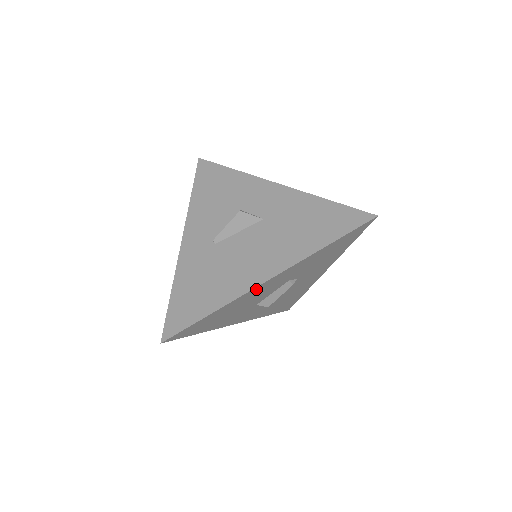
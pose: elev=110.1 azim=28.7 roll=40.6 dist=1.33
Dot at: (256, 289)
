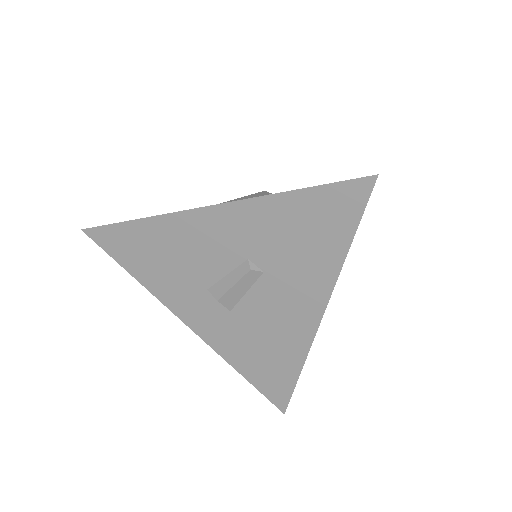
Dot at: (193, 218)
